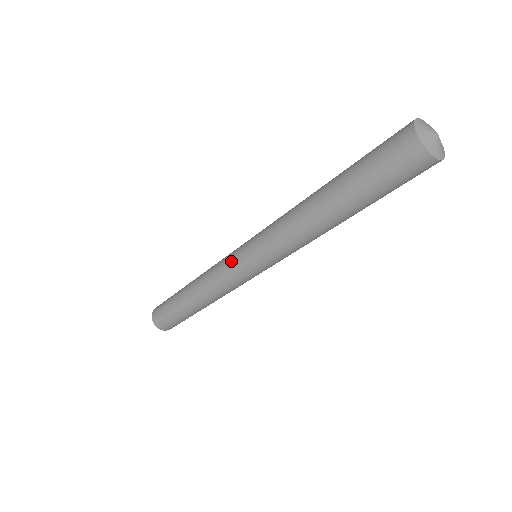
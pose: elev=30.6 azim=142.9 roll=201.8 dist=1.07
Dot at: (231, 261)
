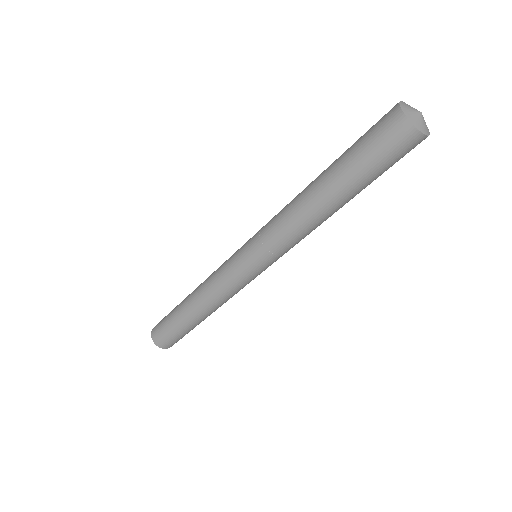
Dot at: (232, 256)
